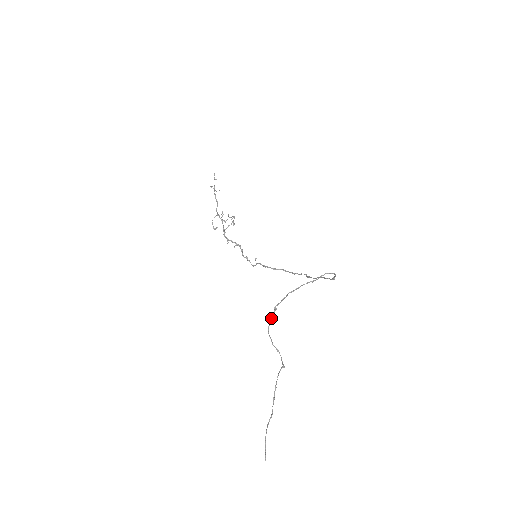
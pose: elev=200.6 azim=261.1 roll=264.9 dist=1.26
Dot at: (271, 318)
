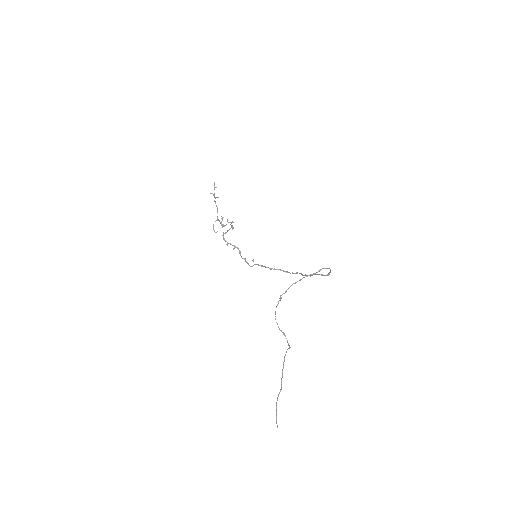
Dot at: occluded
